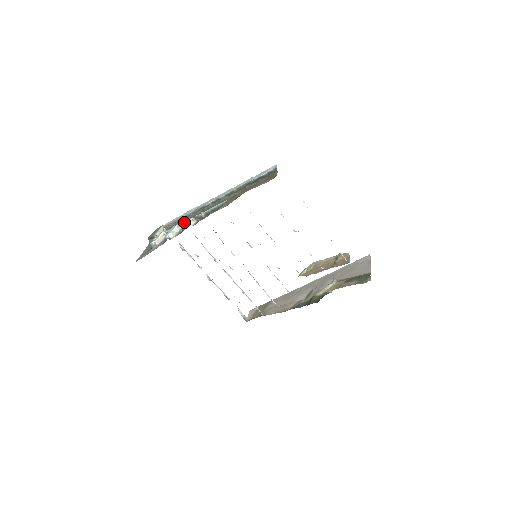
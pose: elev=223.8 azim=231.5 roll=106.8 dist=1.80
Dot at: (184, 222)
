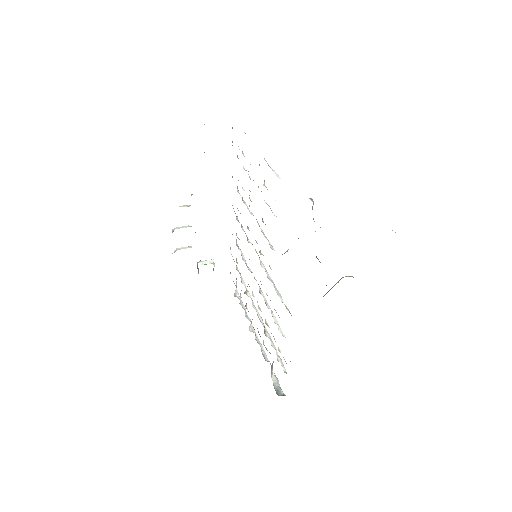
Dot at: occluded
